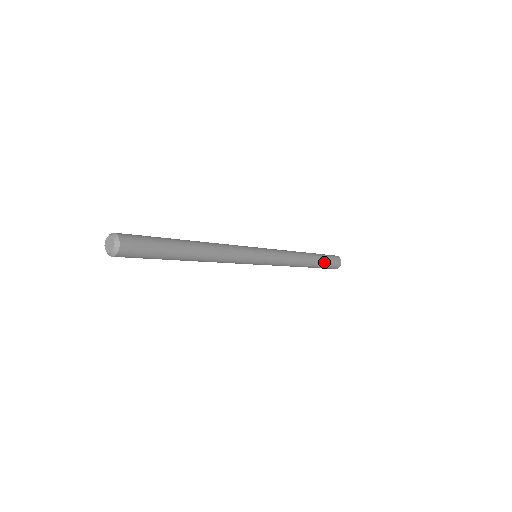
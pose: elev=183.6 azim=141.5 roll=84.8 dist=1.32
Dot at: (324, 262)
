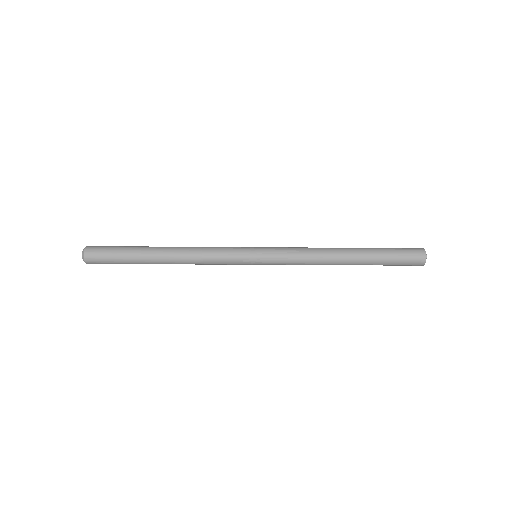
Dot at: (382, 254)
